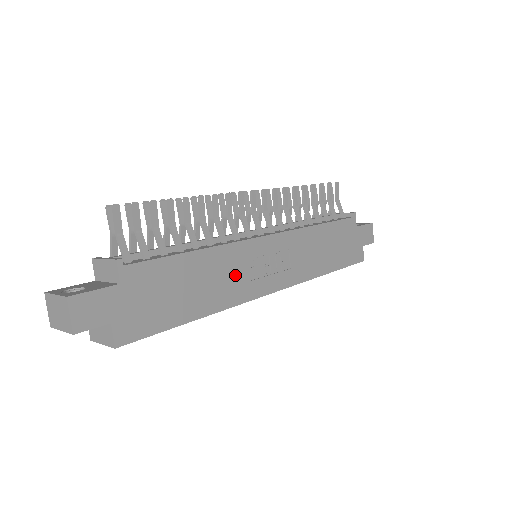
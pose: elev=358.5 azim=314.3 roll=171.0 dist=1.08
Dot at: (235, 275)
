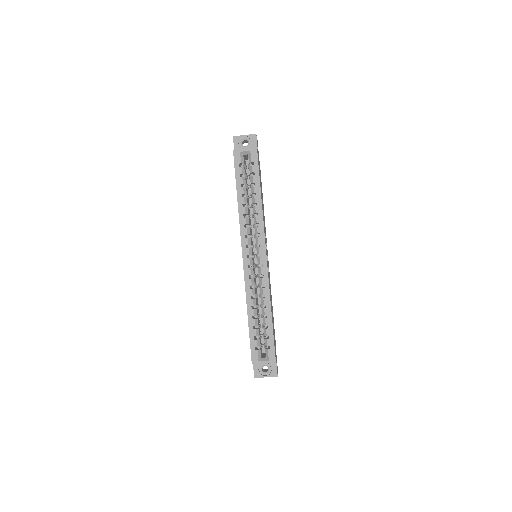
Dot at: occluded
